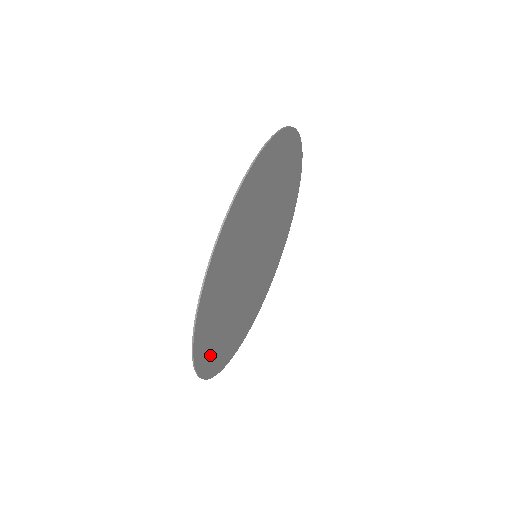
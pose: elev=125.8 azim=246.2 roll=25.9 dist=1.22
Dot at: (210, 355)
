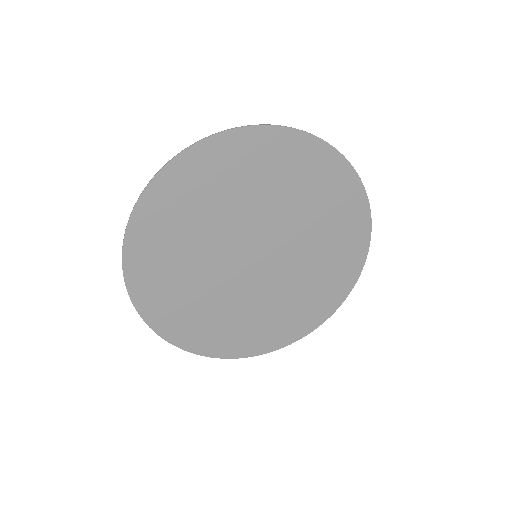
Dot at: (203, 338)
